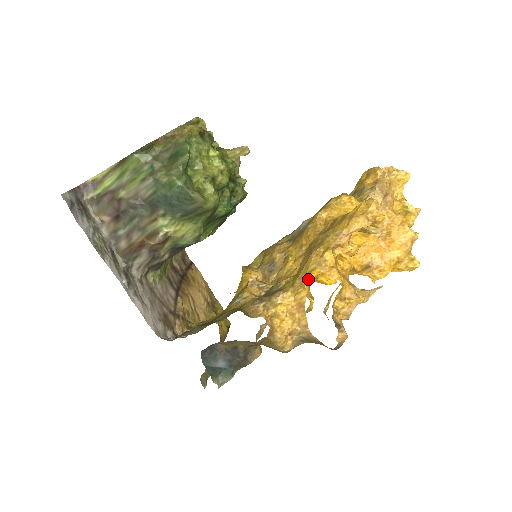
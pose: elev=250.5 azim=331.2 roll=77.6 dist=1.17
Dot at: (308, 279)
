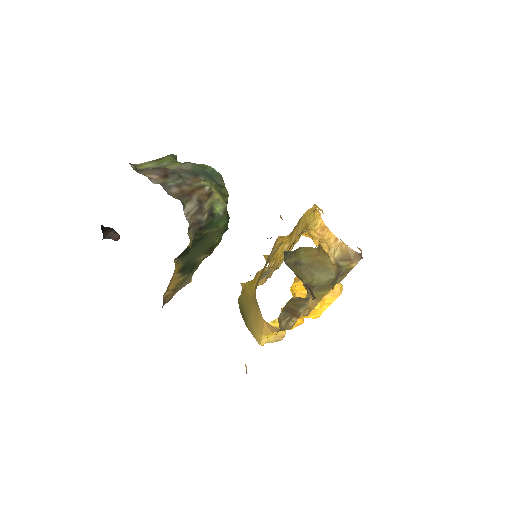
Dot at: occluded
